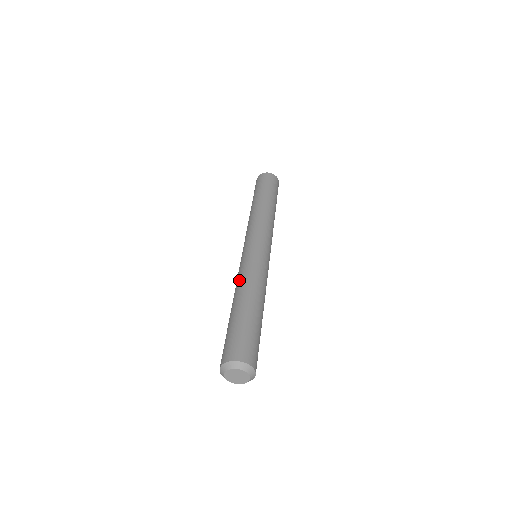
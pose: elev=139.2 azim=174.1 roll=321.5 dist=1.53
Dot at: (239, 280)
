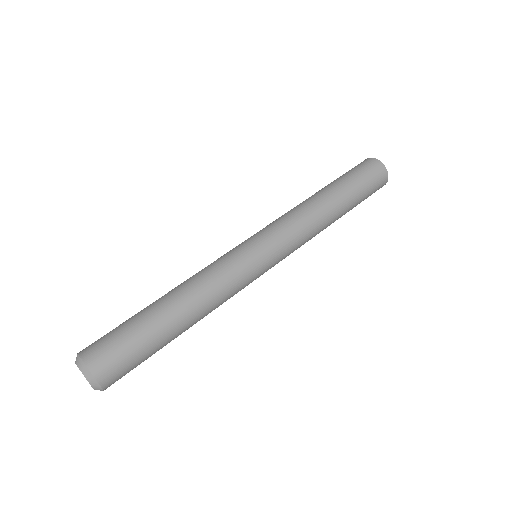
Dot at: occluded
